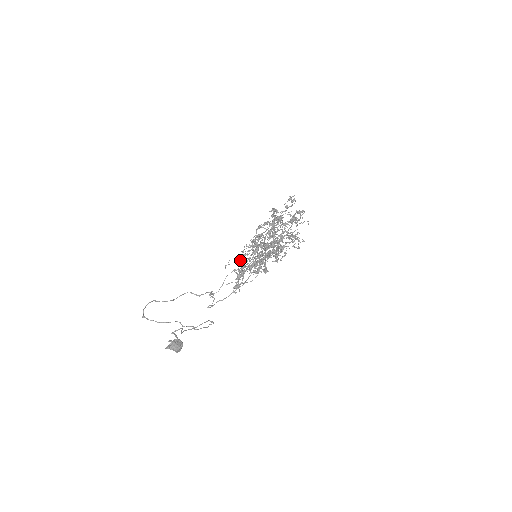
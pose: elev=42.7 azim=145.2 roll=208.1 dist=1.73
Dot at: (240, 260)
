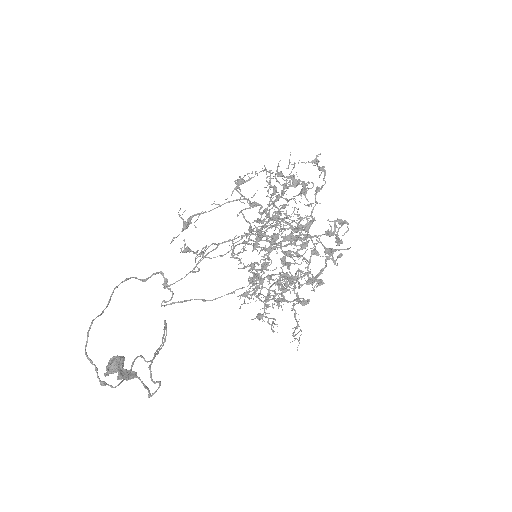
Dot at: occluded
